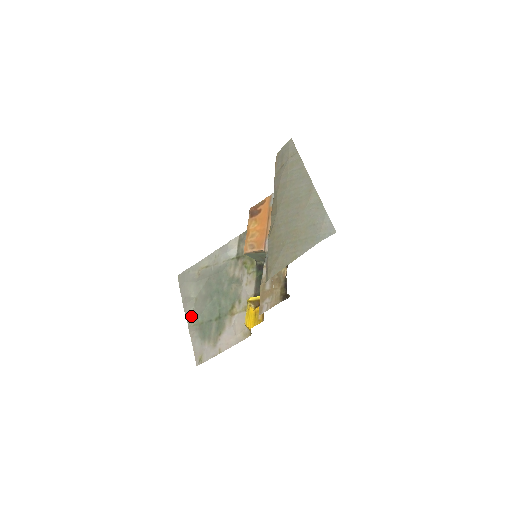
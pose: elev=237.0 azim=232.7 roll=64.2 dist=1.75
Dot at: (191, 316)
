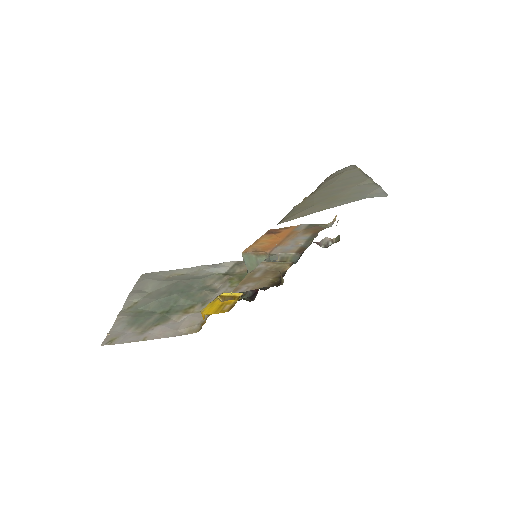
Dot at: (132, 304)
